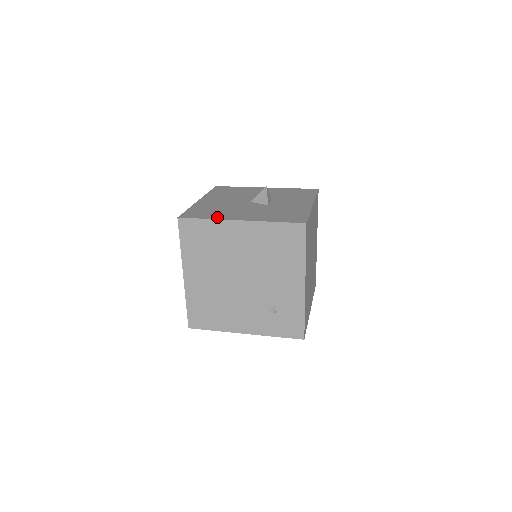
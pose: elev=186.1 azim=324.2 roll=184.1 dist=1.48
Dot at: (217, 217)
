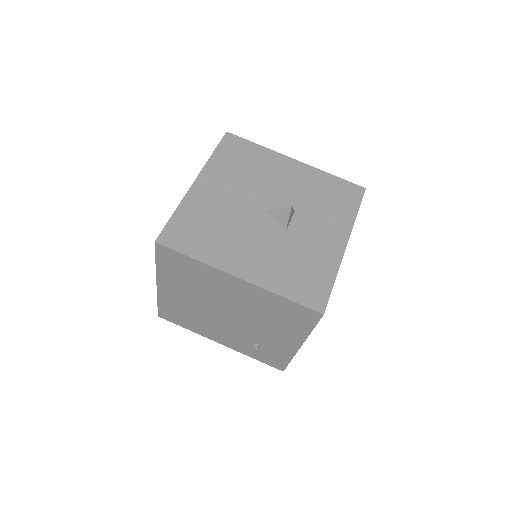
Dot at: (209, 257)
